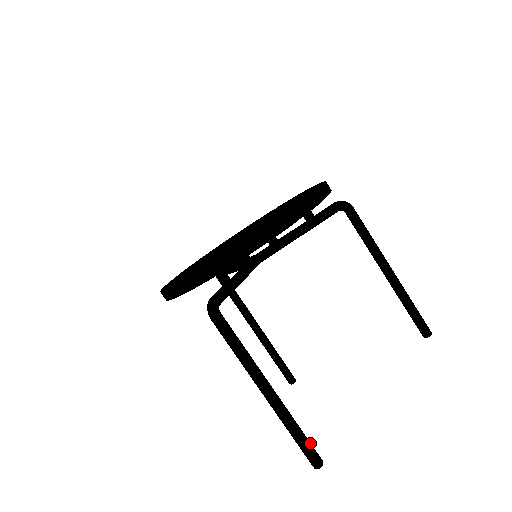
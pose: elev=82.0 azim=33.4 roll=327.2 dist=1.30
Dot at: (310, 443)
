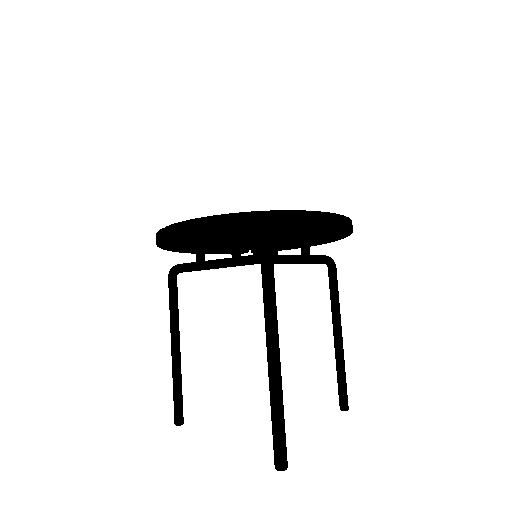
Dot at: (285, 437)
